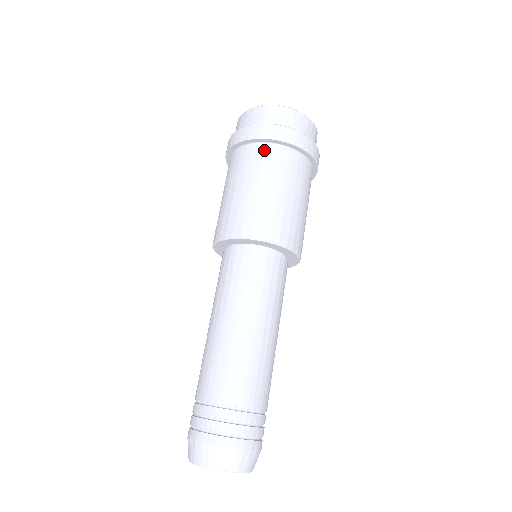
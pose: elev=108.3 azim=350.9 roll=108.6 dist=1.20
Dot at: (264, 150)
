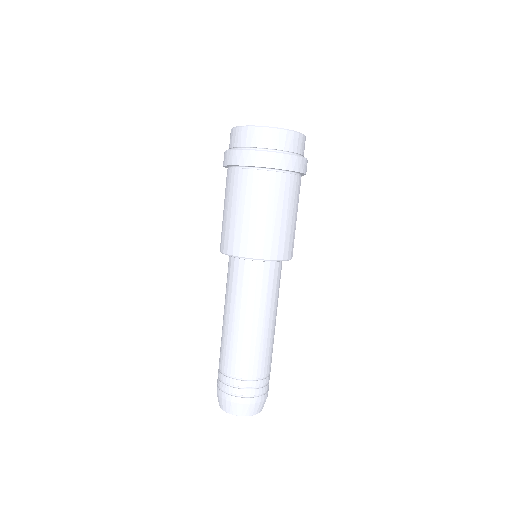
Dot at: (239, 174)
